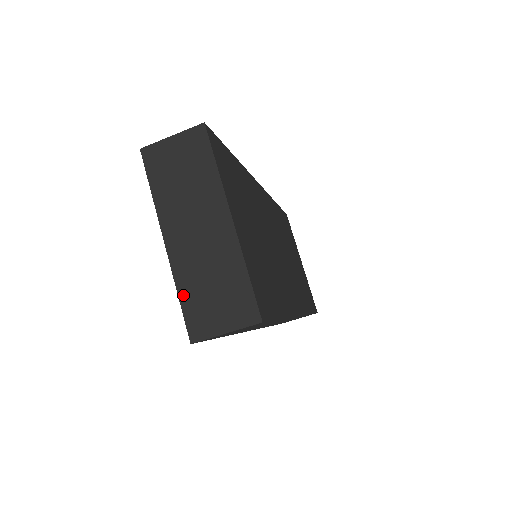
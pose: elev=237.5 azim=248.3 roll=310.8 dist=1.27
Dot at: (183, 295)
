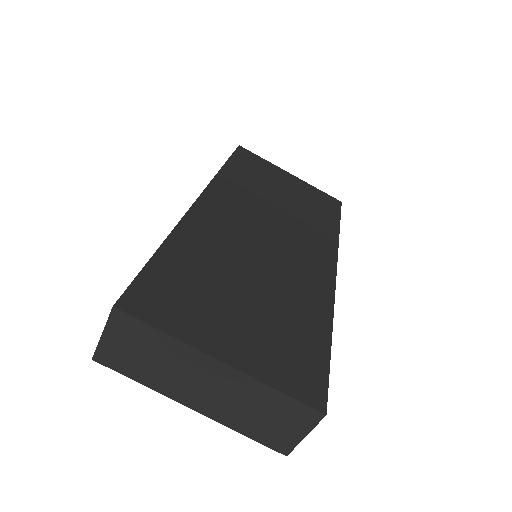
Dot at: (246, 432)
